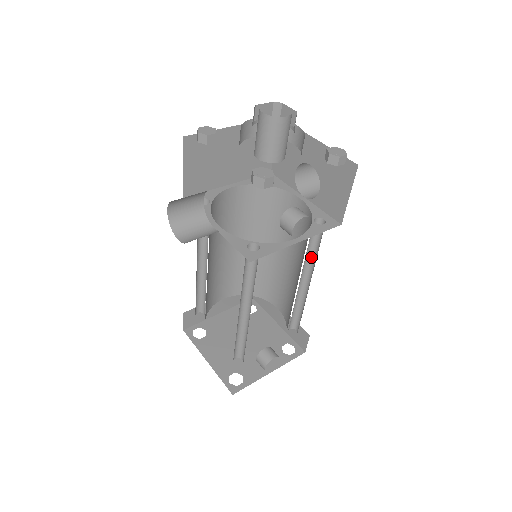
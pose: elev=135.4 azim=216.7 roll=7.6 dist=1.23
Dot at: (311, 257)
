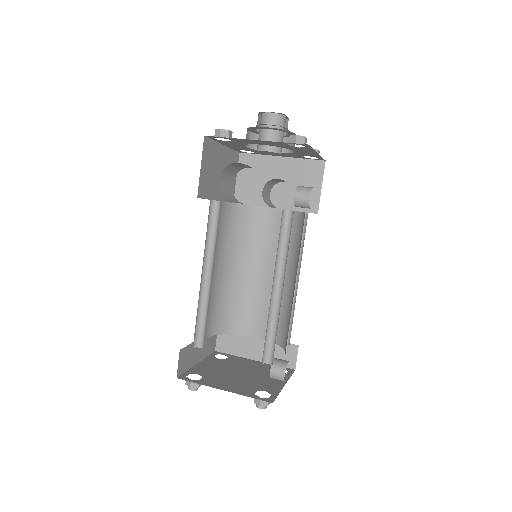
Dot at: occluded
